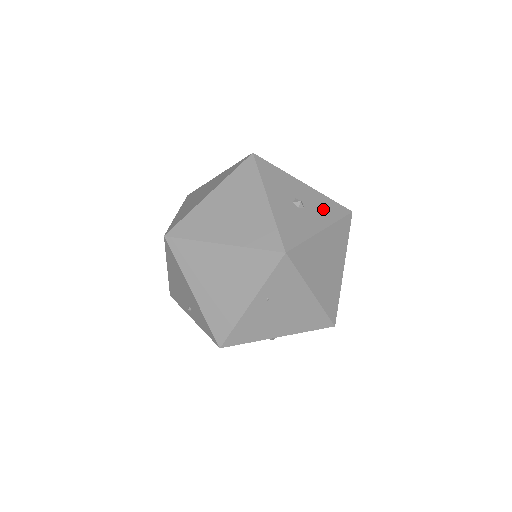
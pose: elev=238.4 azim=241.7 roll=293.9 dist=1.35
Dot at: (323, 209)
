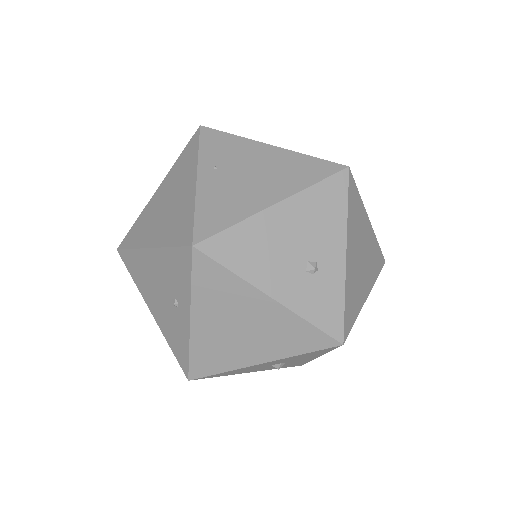
Dot at: occluded
